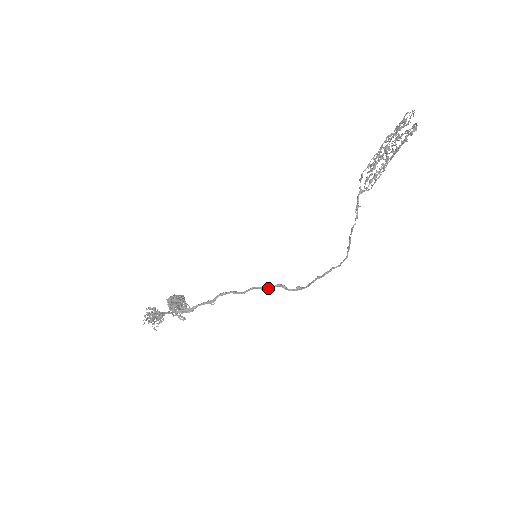
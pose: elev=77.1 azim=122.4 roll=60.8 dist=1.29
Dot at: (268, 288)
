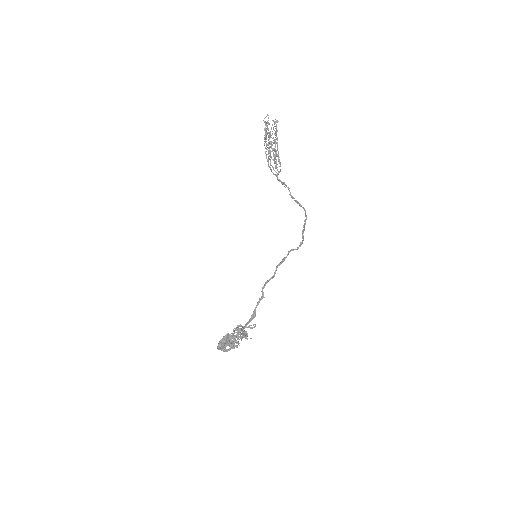
Dot at: occluded
